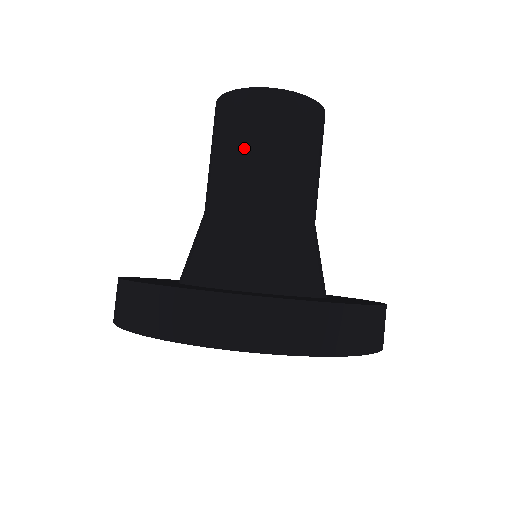
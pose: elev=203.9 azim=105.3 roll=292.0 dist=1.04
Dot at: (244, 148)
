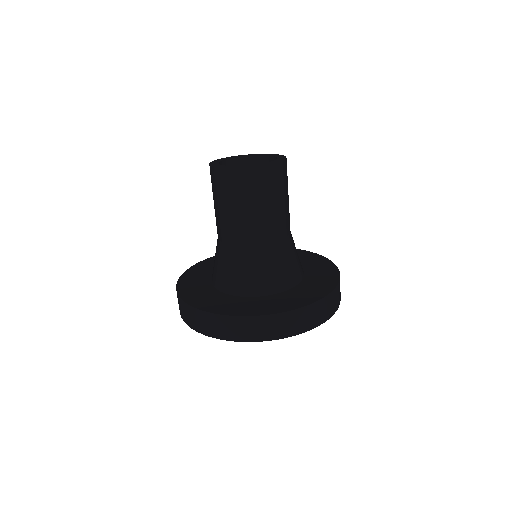
Dot at: (224, 207)
